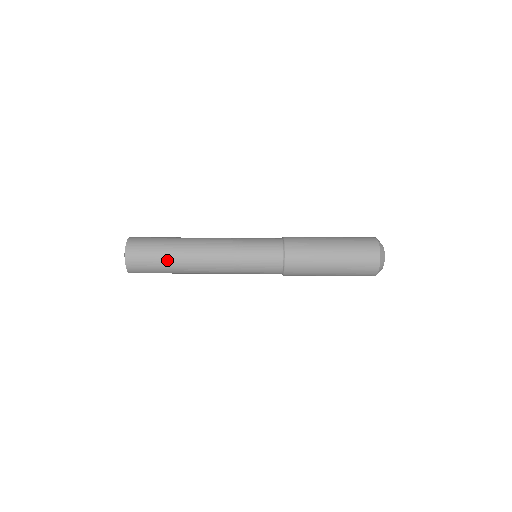
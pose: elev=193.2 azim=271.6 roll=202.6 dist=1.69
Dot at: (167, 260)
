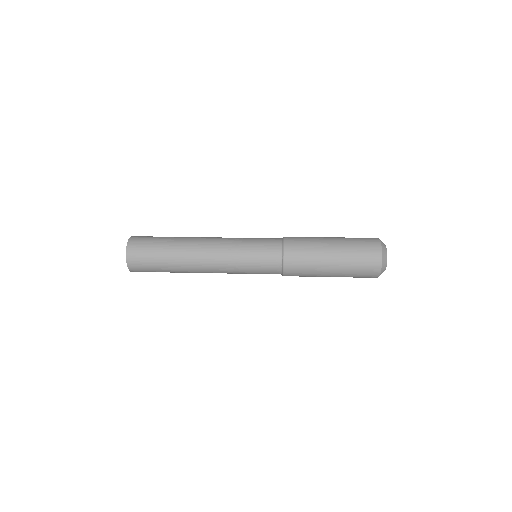
Dot at: (170, 272)
